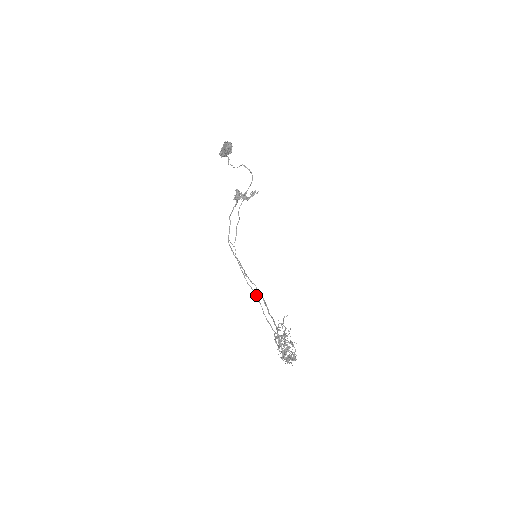
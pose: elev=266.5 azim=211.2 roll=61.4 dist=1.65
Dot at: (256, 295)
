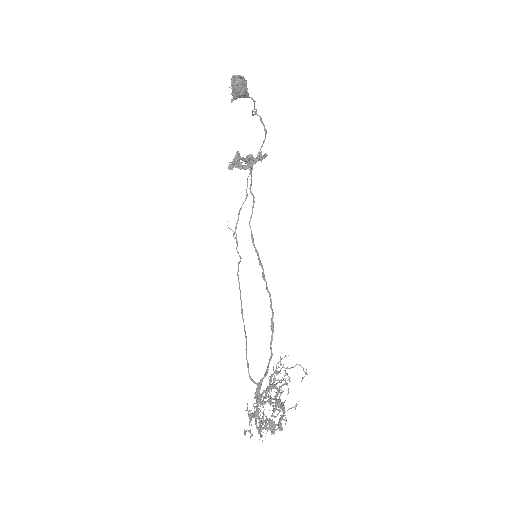
Dot at: (242, 317)
